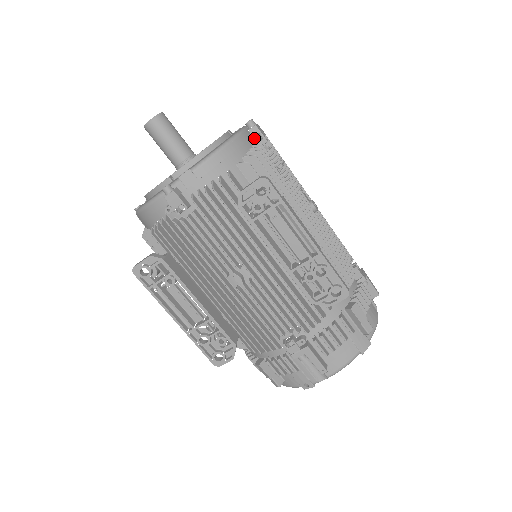
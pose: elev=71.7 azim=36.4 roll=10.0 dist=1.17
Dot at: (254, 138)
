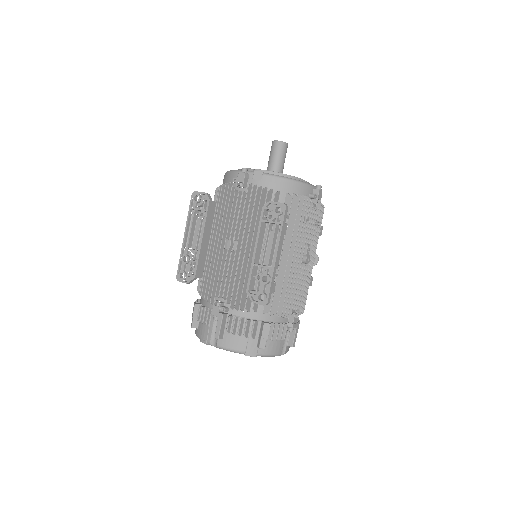
Dot at: (311, 194)
